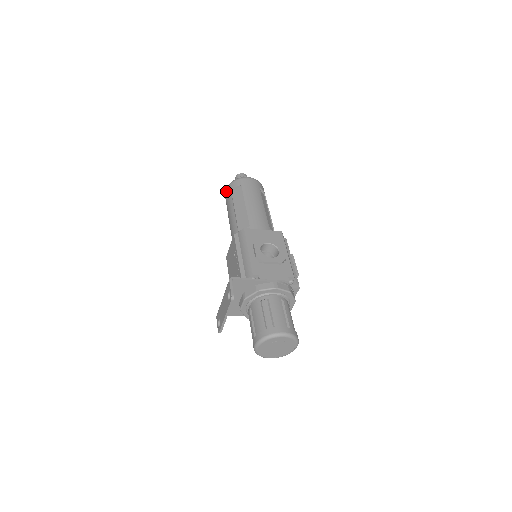
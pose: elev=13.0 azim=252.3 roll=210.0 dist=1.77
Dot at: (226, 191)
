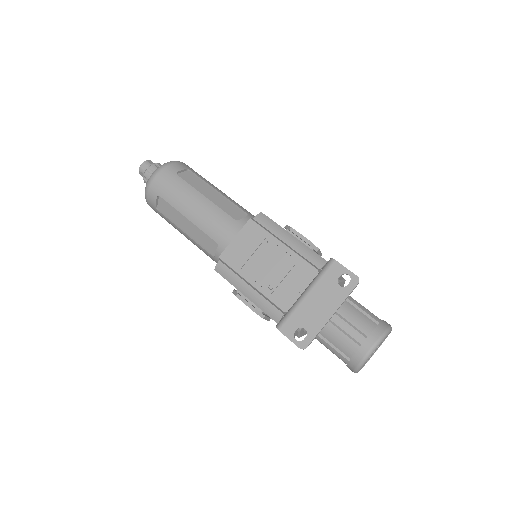
Dot at: (161, 174)
